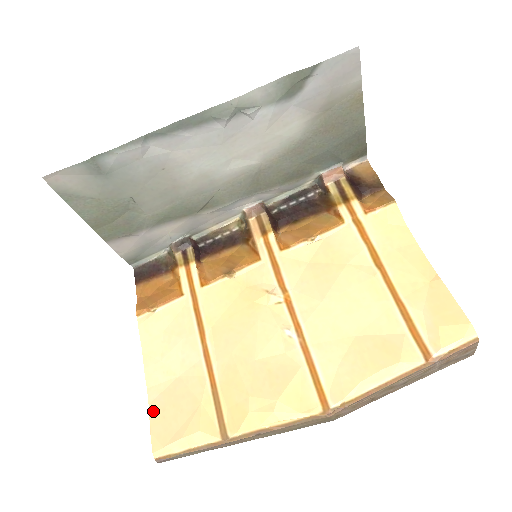
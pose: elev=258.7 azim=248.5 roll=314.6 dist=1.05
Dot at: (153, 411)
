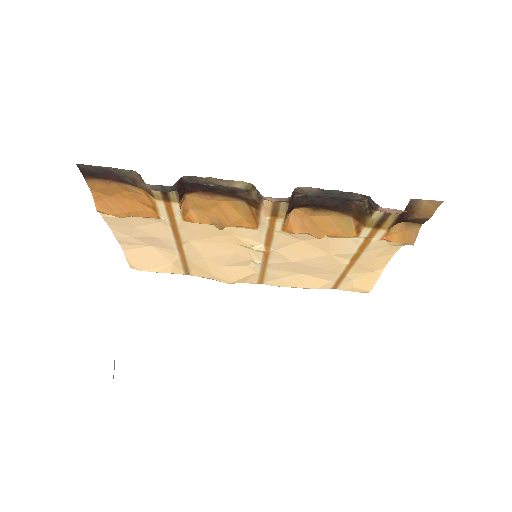
Dot at: (128, 255)
